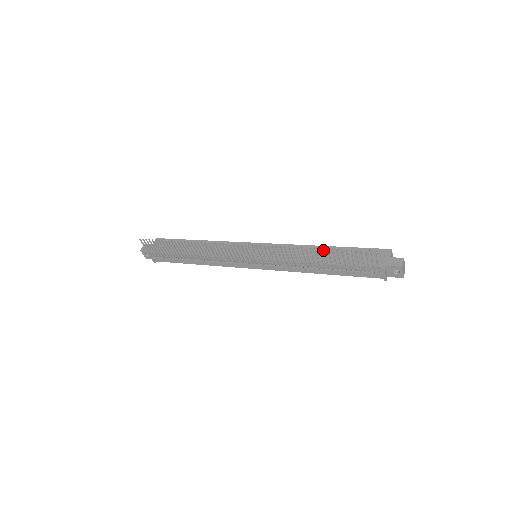
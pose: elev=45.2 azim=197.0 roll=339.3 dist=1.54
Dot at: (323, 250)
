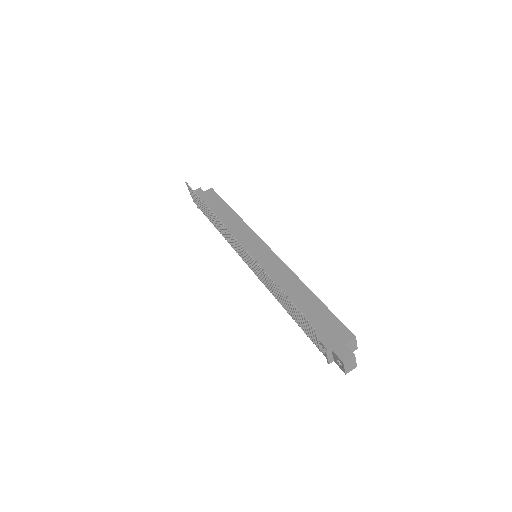
Dot at: (281, 292)
